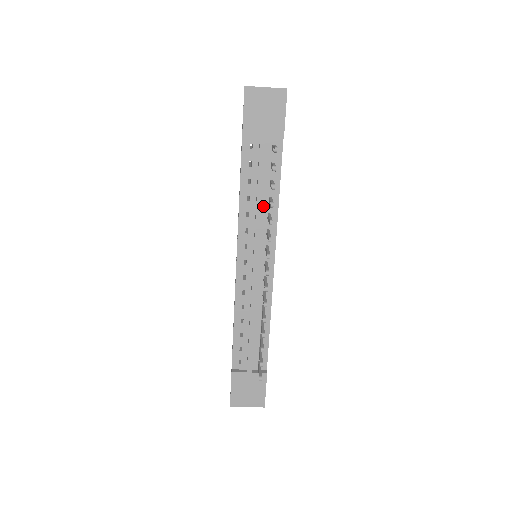
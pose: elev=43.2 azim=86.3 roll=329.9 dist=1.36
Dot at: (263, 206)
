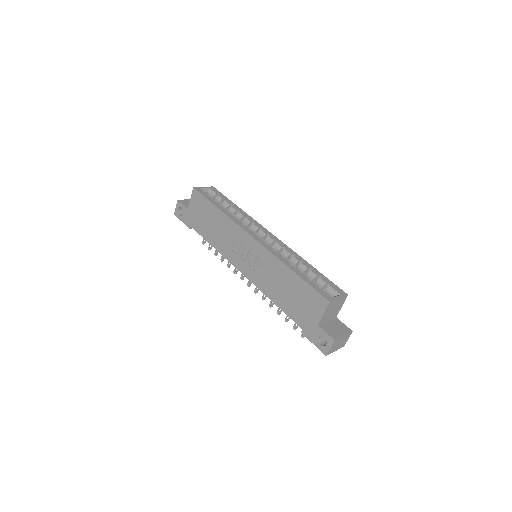
Dot at: occluded
